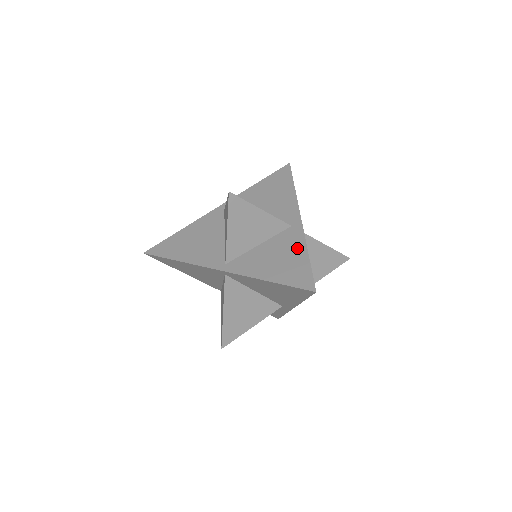
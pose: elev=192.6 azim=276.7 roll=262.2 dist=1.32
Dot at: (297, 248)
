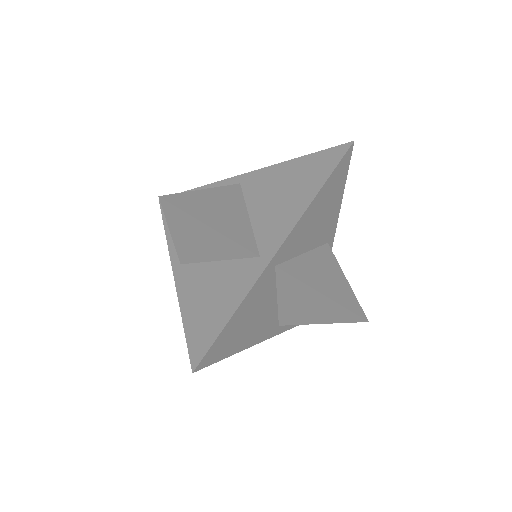
Dot at: (234, 296)
